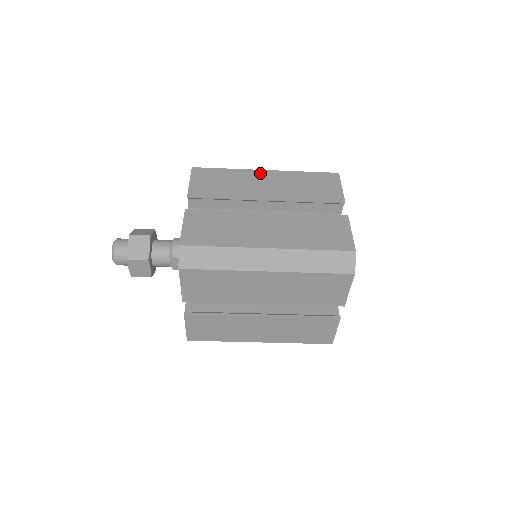
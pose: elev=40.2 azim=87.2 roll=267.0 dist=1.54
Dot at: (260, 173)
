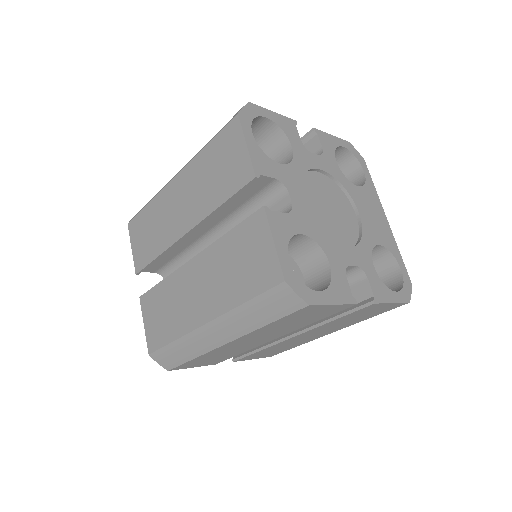
Dot at: (171, 188)
